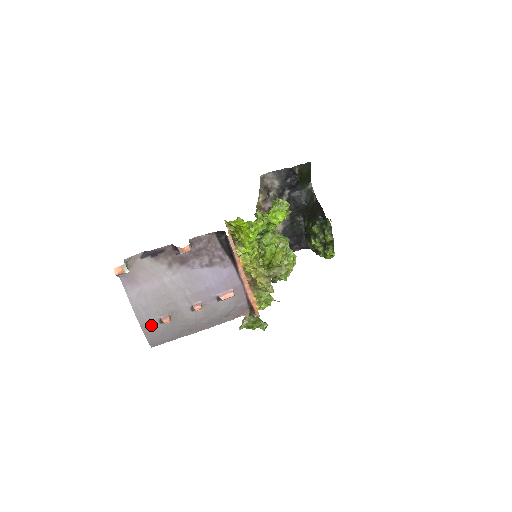
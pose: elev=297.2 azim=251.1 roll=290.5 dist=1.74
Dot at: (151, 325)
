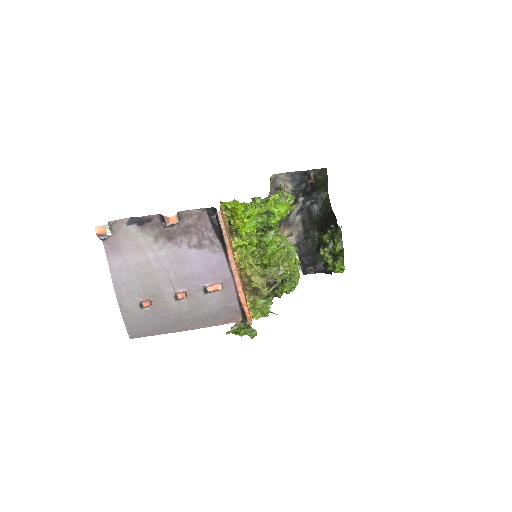
Dot at: (130, 308)
